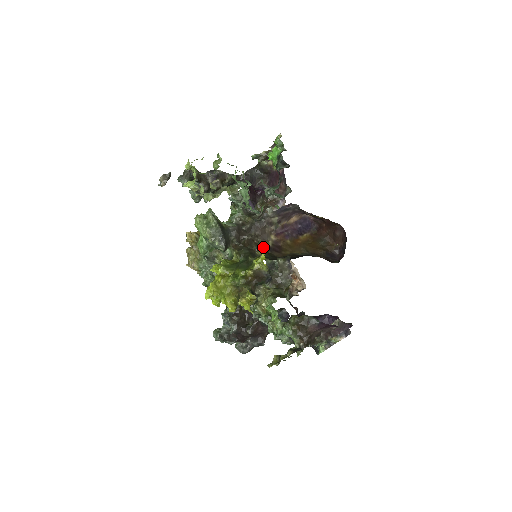
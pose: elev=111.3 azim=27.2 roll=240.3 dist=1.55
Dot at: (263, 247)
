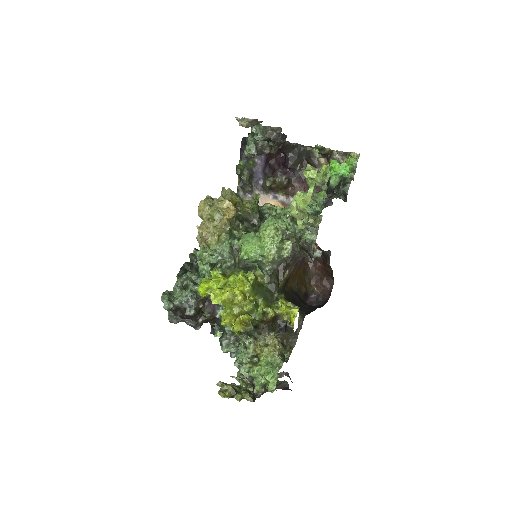
Dot at: occluded
